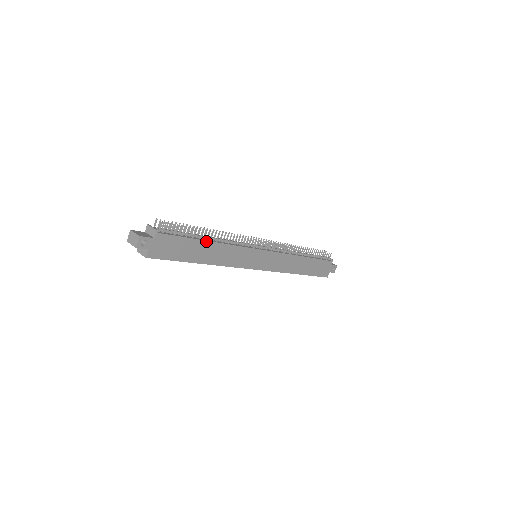
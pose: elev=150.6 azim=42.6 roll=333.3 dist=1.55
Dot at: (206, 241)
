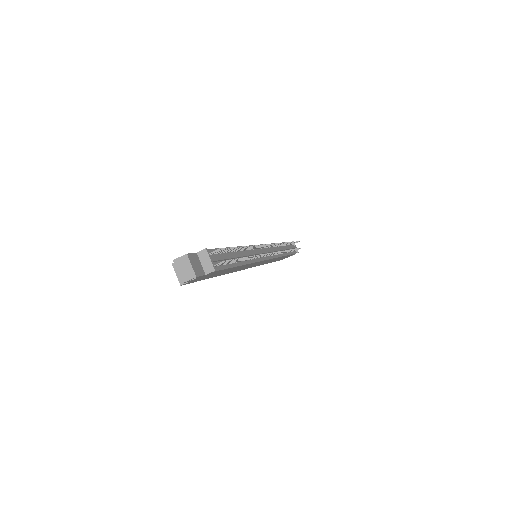
Dot at: (240, 265)
